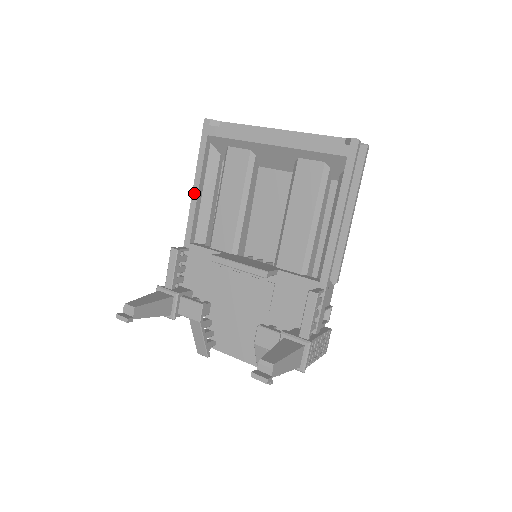
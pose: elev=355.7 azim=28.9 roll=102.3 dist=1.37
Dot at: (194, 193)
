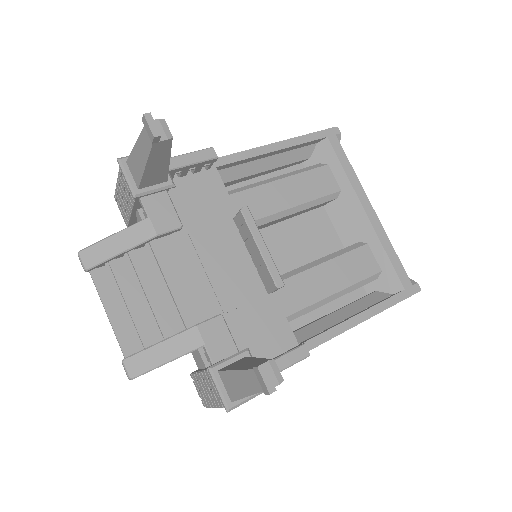
Dot at: (270, 147)
